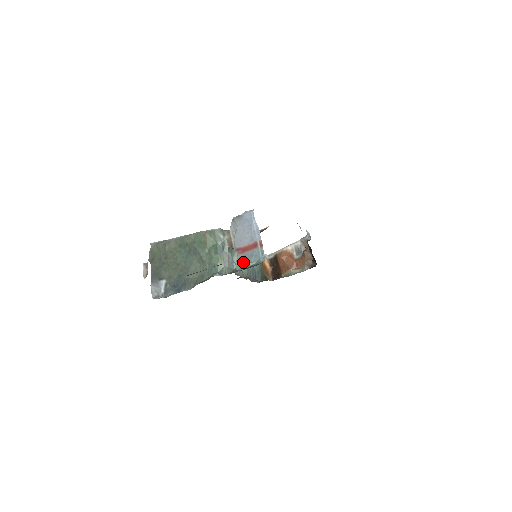
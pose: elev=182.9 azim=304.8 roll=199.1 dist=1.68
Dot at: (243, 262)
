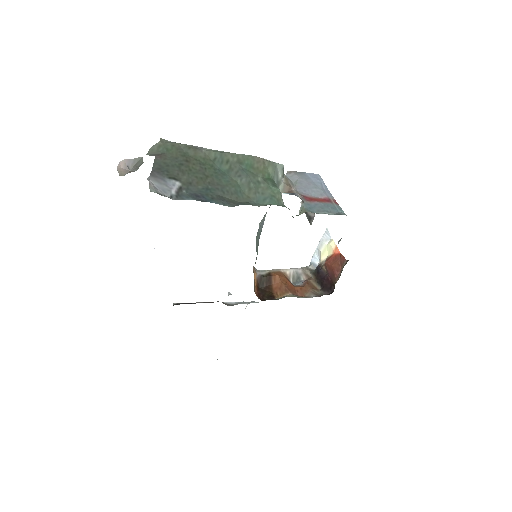
Dot at: (314, 209)
